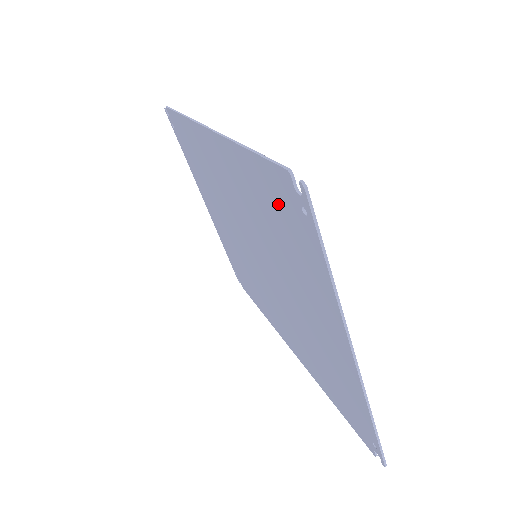
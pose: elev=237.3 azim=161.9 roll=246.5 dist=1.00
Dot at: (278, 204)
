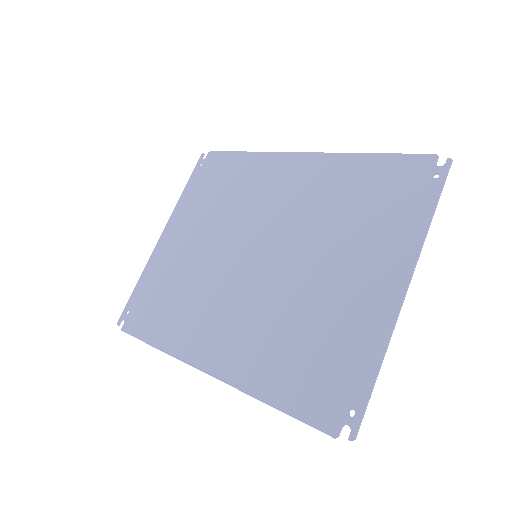
Dot at: (391, 182)
